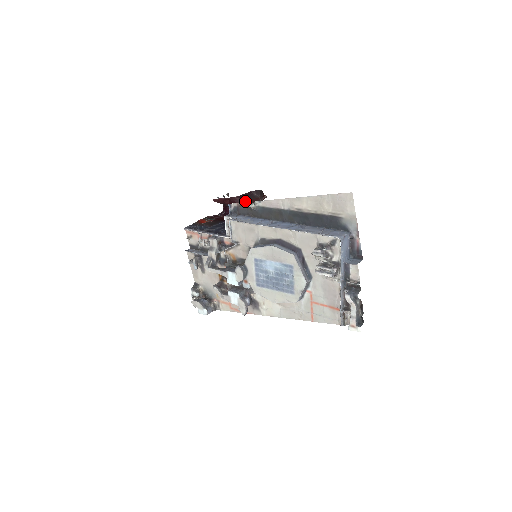
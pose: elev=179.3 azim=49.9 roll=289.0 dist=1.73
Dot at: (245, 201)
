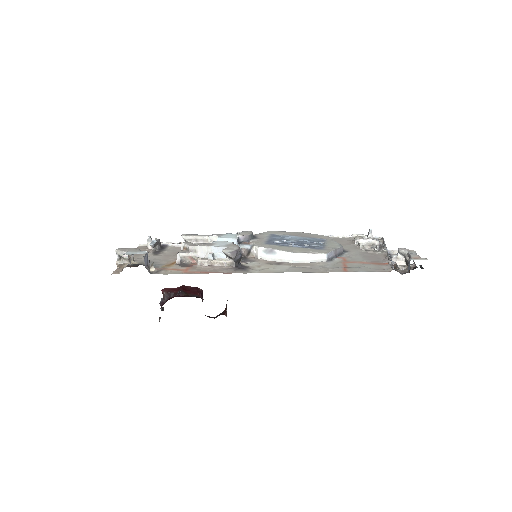
Dot at: occluded
